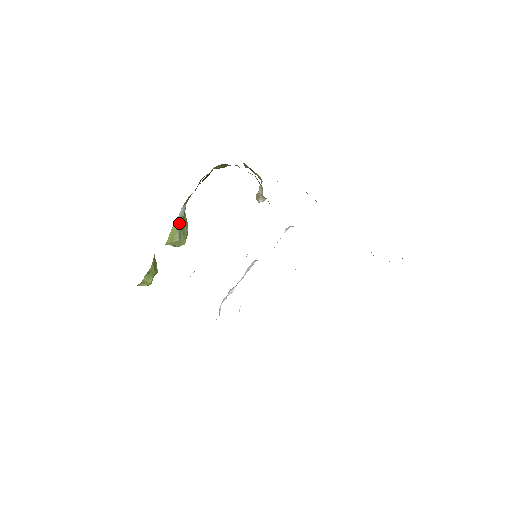
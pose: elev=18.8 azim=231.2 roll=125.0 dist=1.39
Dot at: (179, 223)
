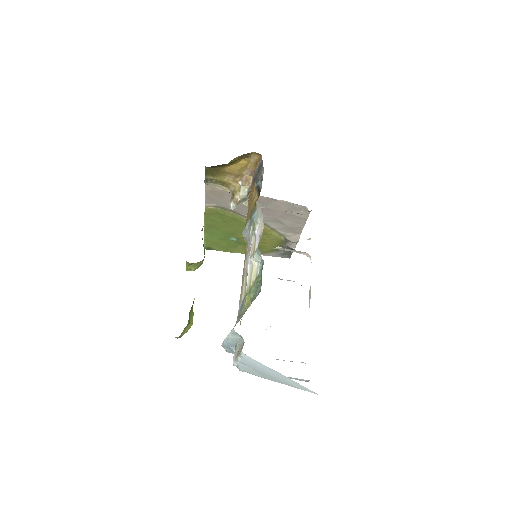
Dot at: occluded
